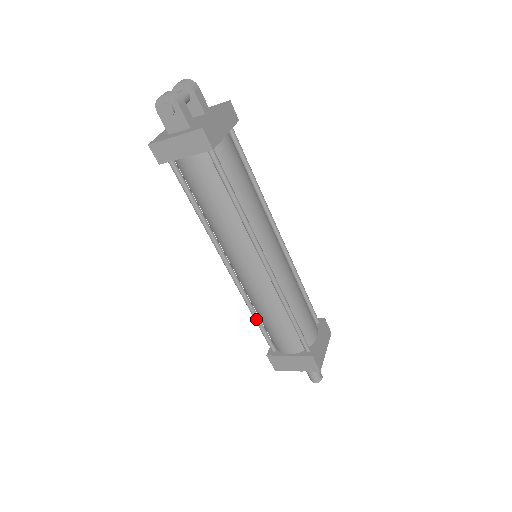
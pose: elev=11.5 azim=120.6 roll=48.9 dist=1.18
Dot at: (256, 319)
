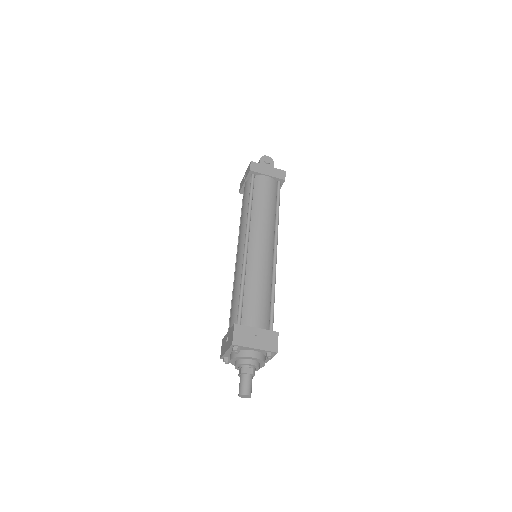
Dot at: (243, 287)
